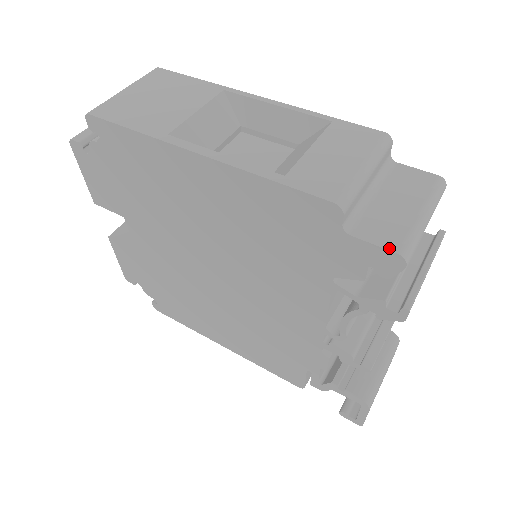
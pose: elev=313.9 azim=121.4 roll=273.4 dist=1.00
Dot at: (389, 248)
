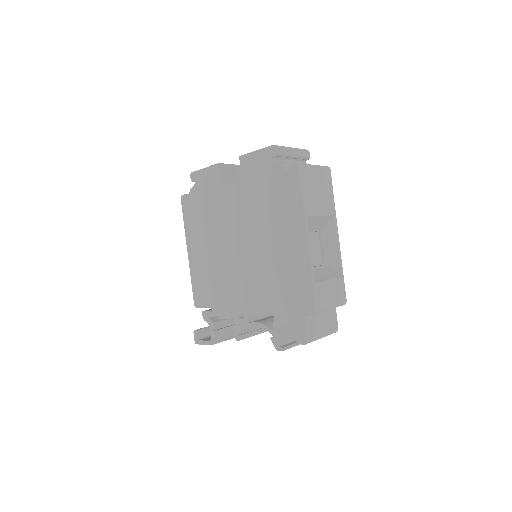
Dot at: (307, 336)
